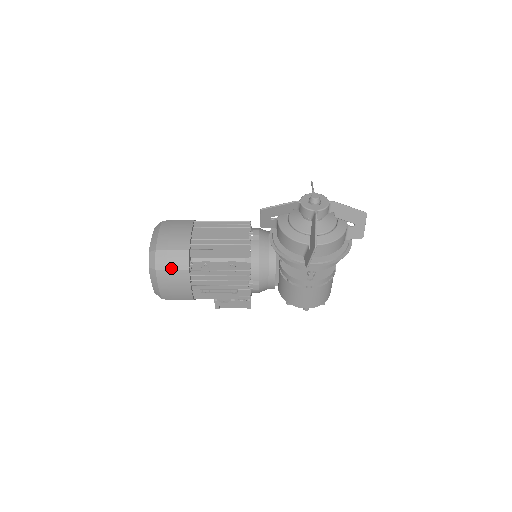
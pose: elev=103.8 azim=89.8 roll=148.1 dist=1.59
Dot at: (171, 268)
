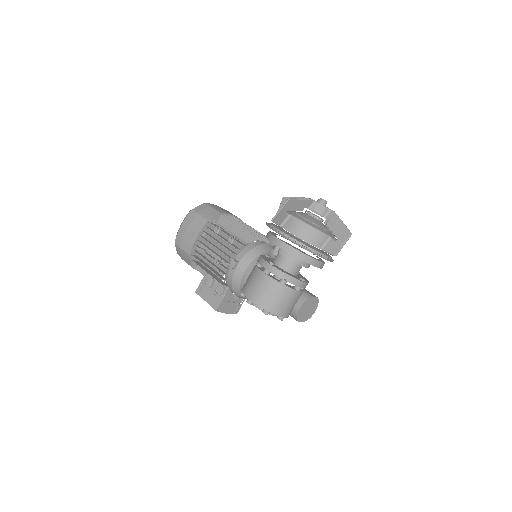
Dot at: (200, 213)
